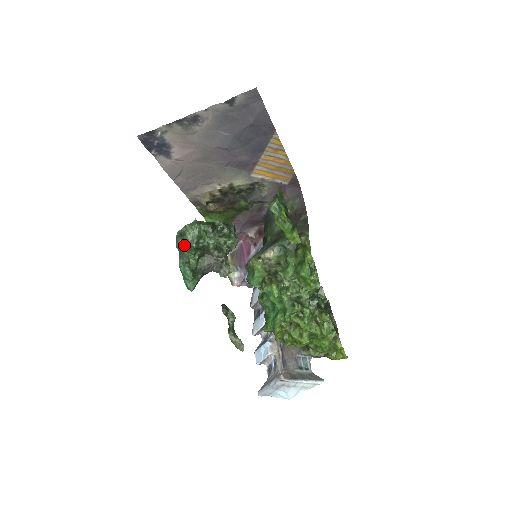
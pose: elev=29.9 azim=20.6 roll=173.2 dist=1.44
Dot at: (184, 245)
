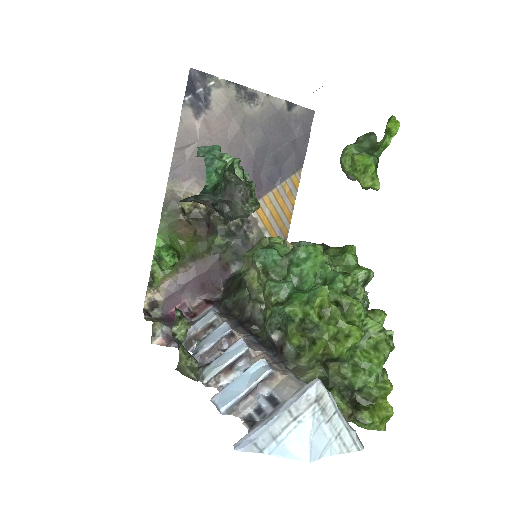
Dot at: (217, 145)
